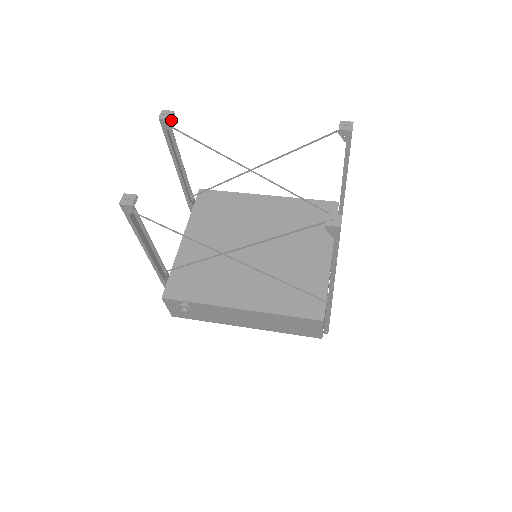
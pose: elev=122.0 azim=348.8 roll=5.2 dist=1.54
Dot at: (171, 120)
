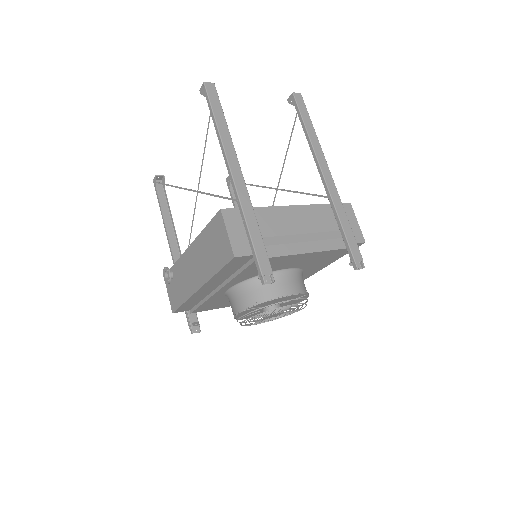
Dot at: occluded
